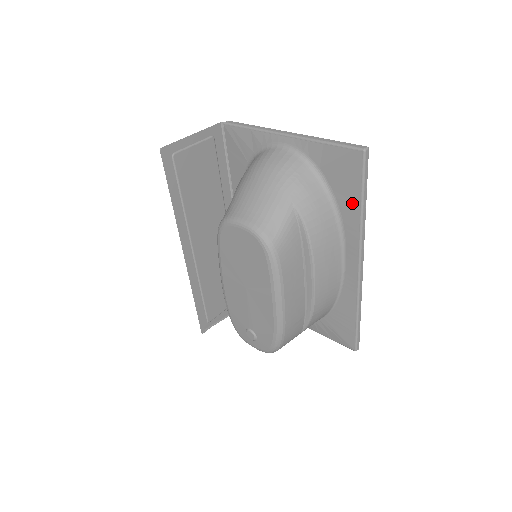
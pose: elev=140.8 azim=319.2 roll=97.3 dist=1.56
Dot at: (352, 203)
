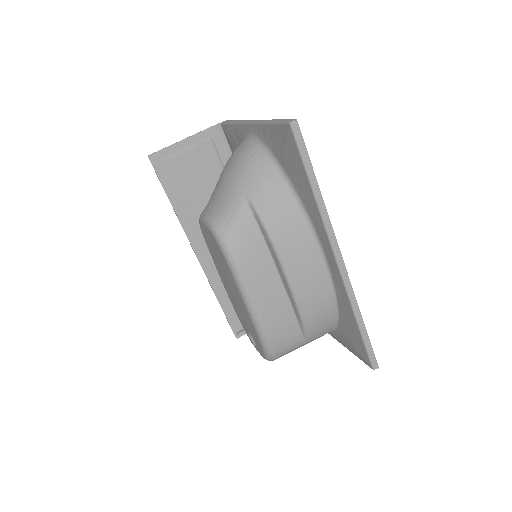
Dot at: (305, 187)
